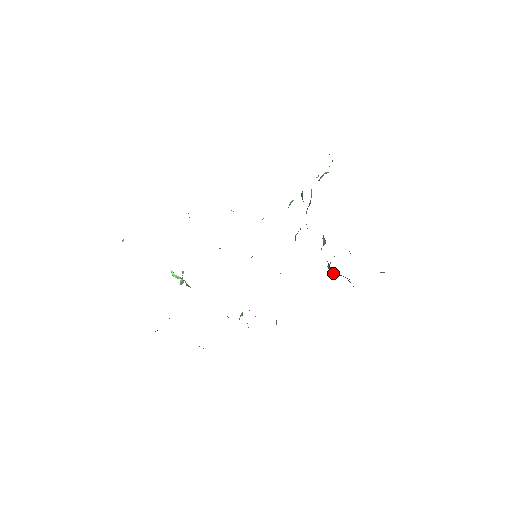
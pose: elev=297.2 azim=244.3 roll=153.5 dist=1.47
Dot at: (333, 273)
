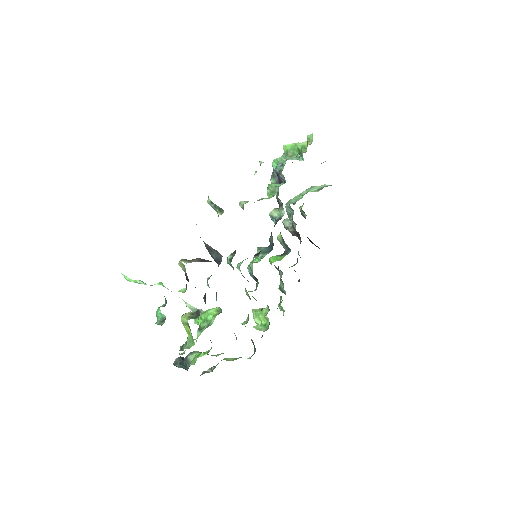
Dot at: occluded
